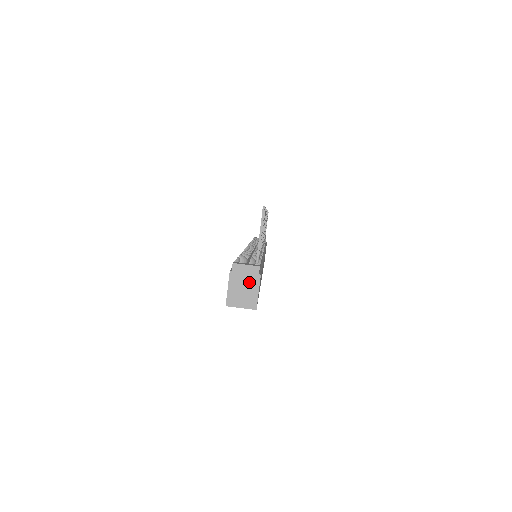
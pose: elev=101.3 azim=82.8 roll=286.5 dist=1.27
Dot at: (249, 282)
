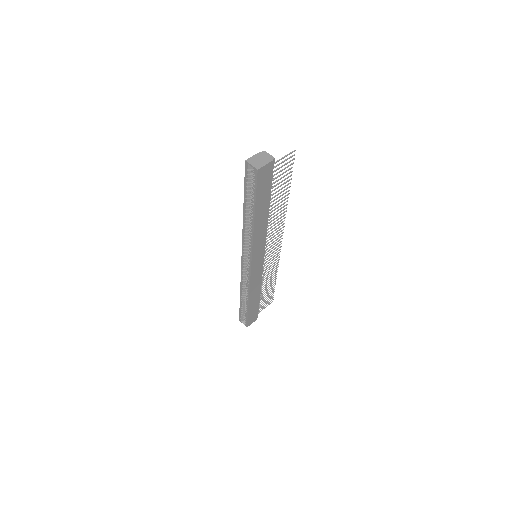
Dot at: (265, 160)
